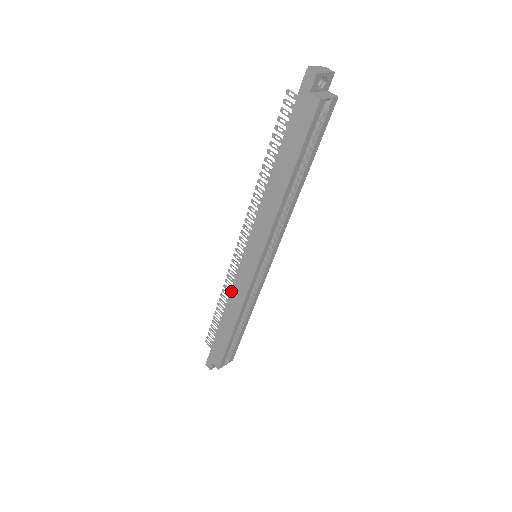
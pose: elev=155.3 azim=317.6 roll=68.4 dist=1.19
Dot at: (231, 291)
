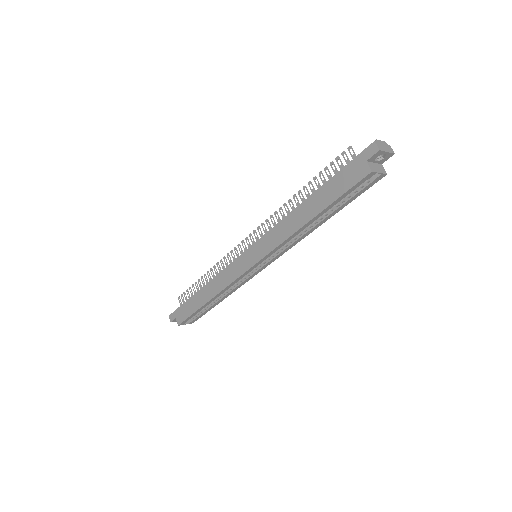
Dot at: (221, 272)
